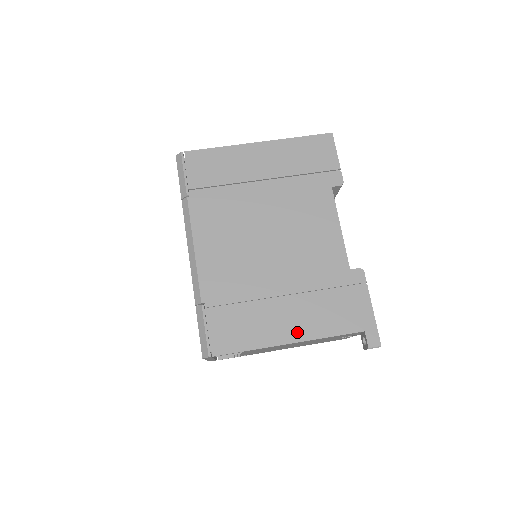
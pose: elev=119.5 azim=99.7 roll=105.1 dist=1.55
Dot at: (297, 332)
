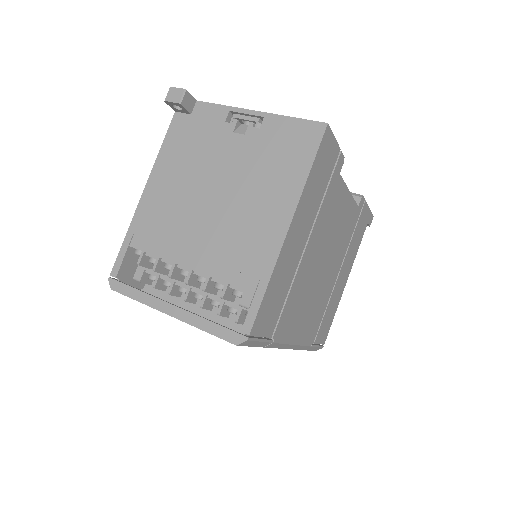
Dot at: (347, 274)
